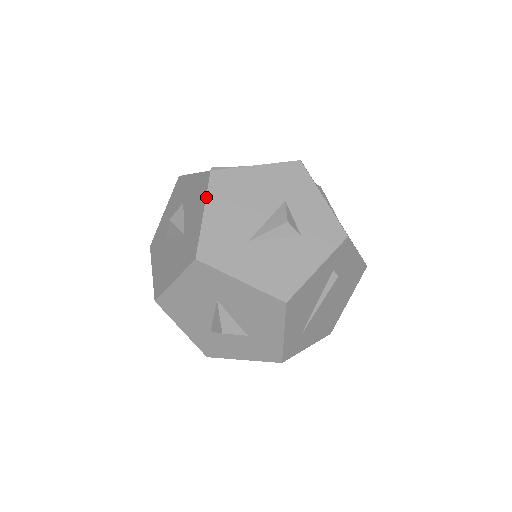
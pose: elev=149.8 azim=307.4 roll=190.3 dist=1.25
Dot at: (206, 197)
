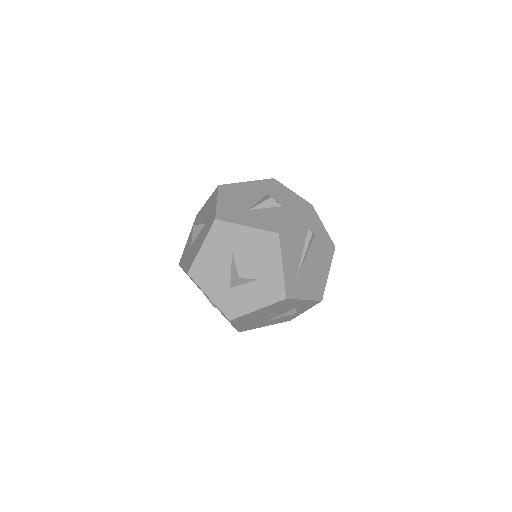
Dot at: (217, 195)
